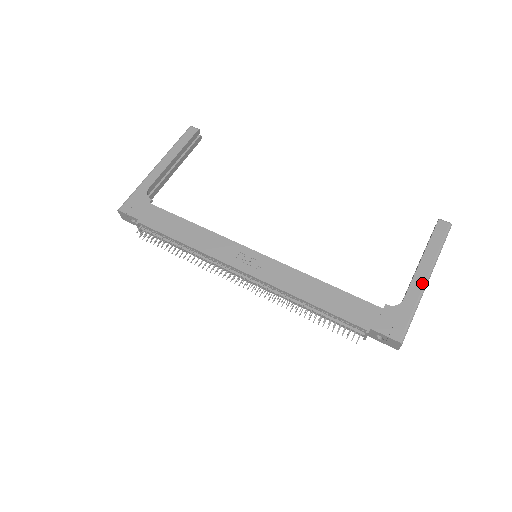
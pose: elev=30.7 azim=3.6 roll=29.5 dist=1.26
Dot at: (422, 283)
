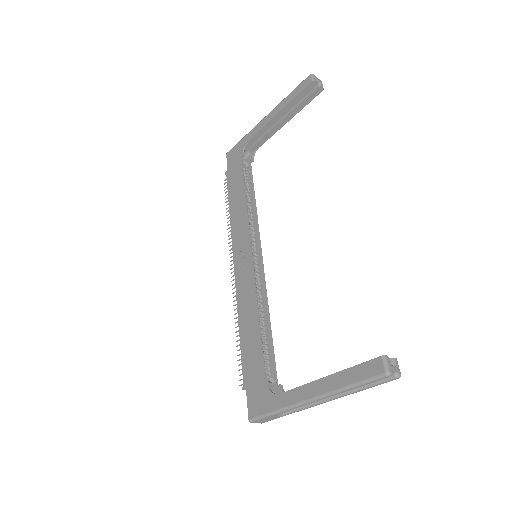
Dot at: (301, 398)
